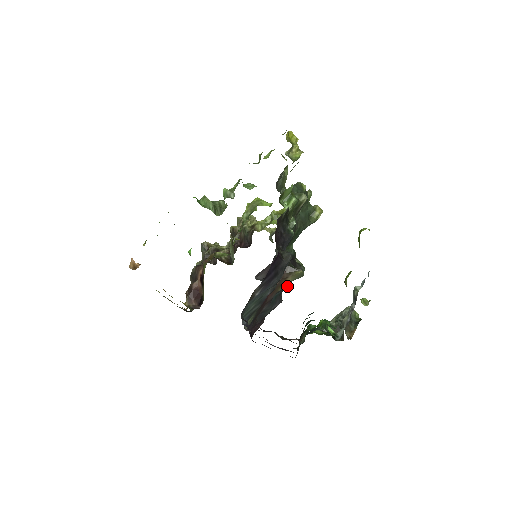
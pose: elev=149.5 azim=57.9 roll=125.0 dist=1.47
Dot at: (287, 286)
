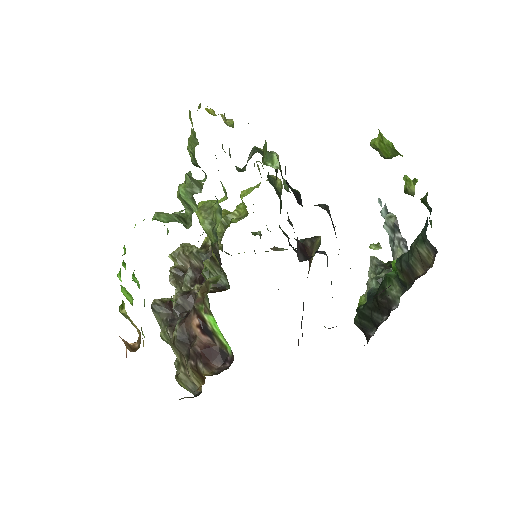
Dot at: occluded
